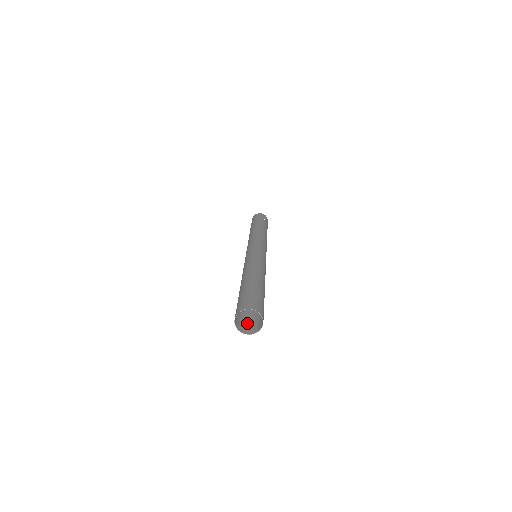
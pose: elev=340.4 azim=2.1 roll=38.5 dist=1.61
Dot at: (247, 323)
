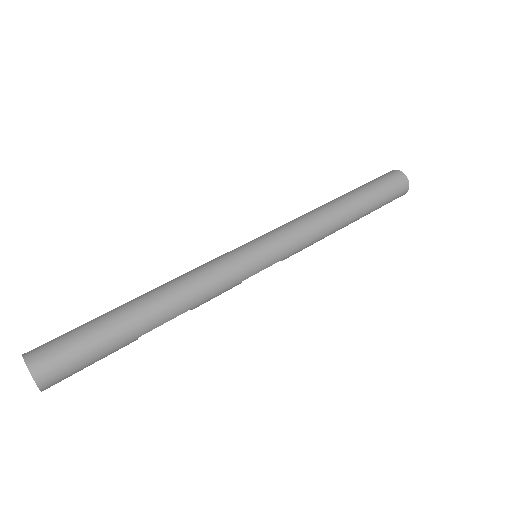
Dot at: occluded
